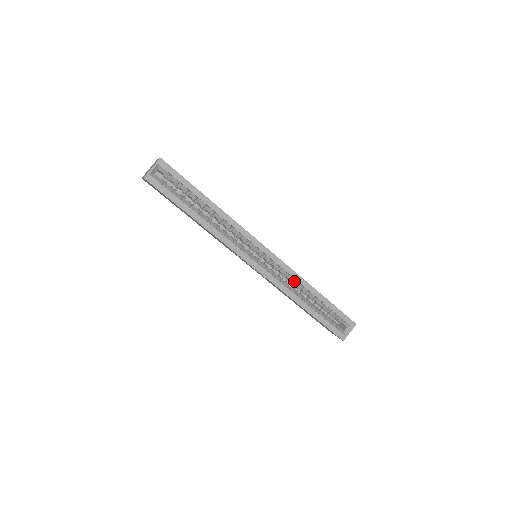
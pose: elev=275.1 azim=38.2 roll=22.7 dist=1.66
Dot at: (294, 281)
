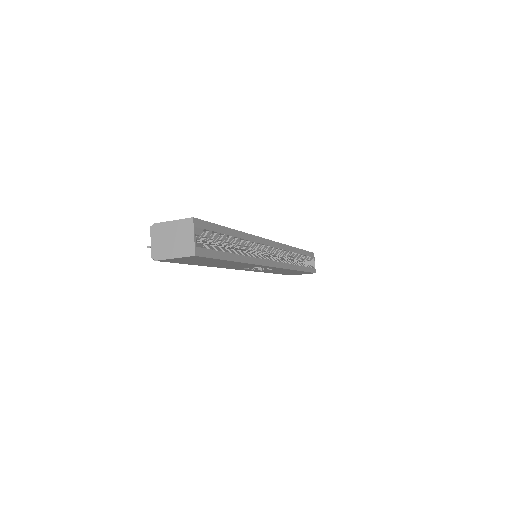
Dot at: (286, 254)
